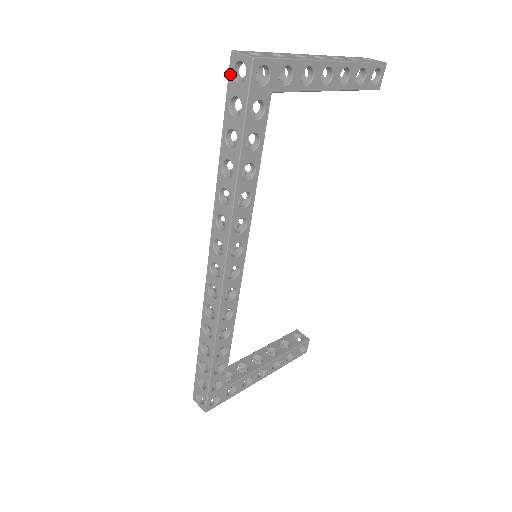
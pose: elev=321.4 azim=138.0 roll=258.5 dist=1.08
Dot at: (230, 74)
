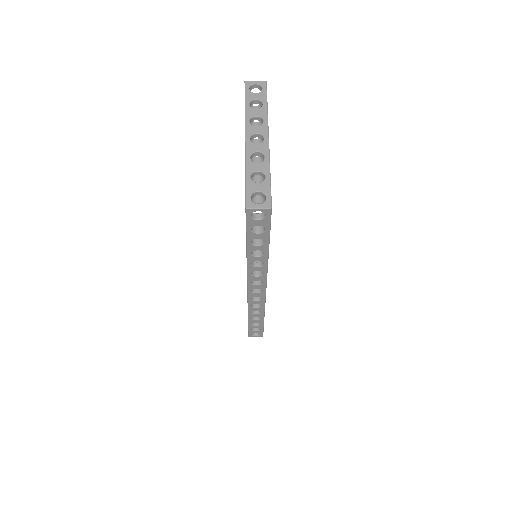
Dot at: (248, 218)
